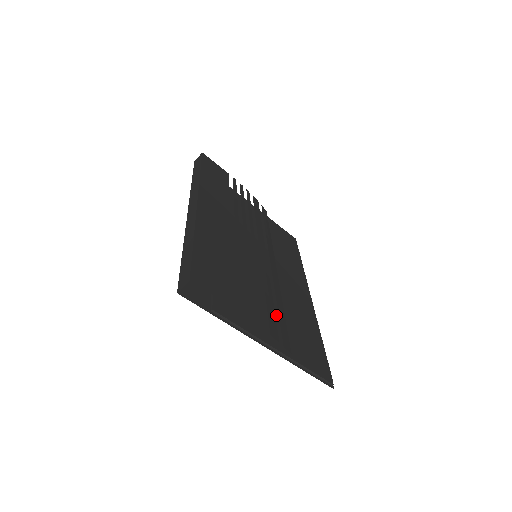
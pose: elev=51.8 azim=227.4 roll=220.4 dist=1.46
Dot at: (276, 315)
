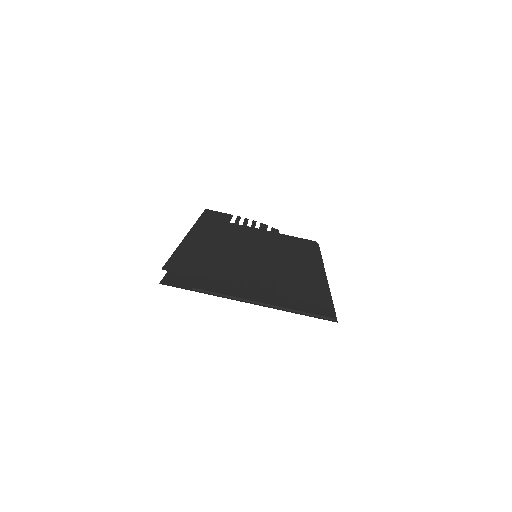
Dot at: occluded
